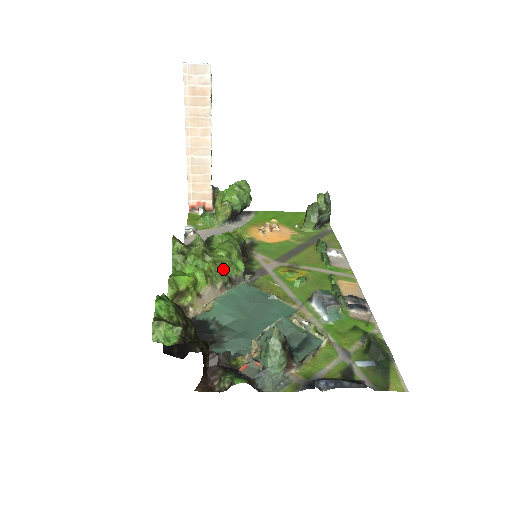
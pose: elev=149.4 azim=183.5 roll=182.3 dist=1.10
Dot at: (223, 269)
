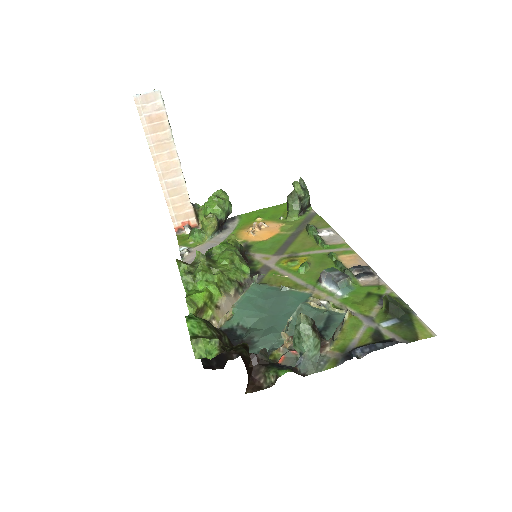
Dot at: (231, 276)
